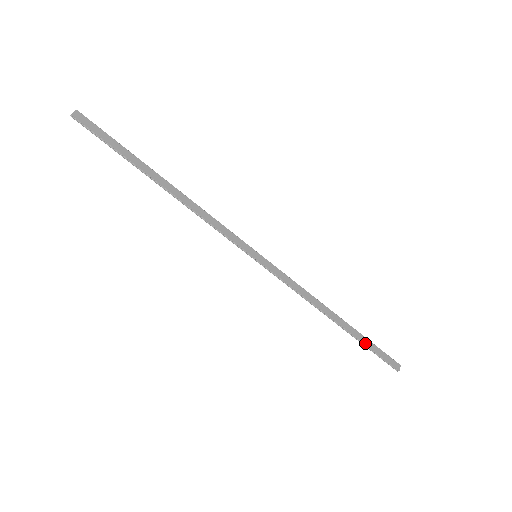
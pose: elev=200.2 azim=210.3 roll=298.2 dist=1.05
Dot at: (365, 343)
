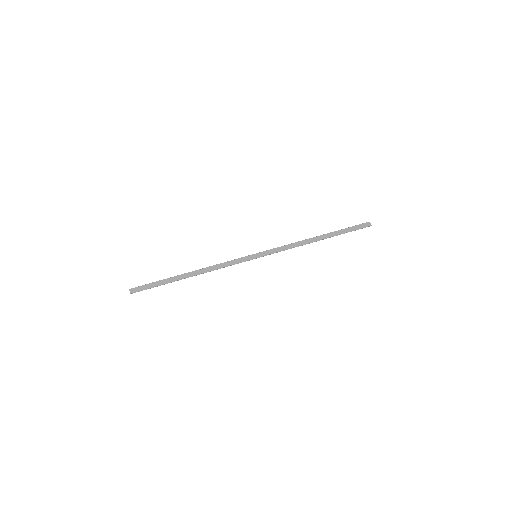
Dot at: (342, 233)
